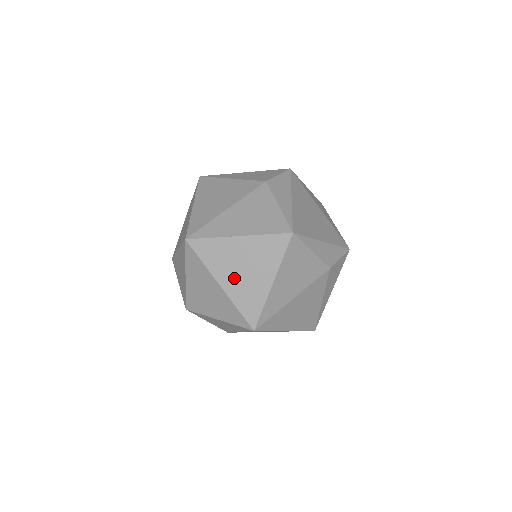
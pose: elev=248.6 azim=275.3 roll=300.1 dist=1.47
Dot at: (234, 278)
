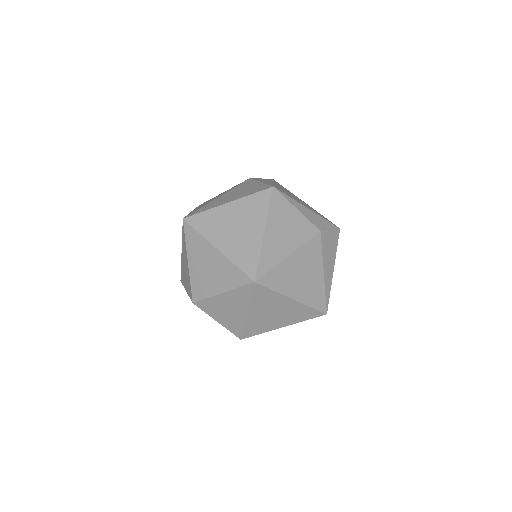
Dot at: (229, 239)
